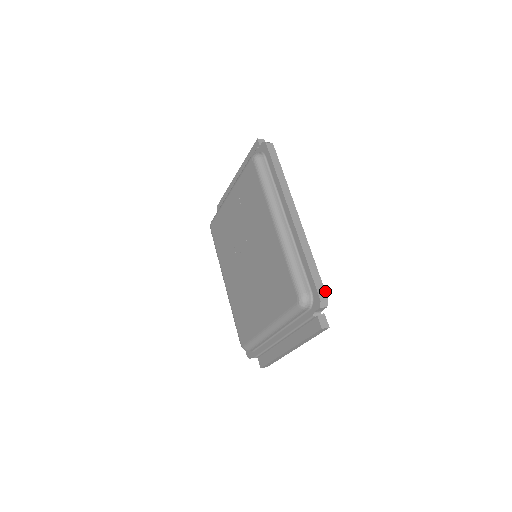
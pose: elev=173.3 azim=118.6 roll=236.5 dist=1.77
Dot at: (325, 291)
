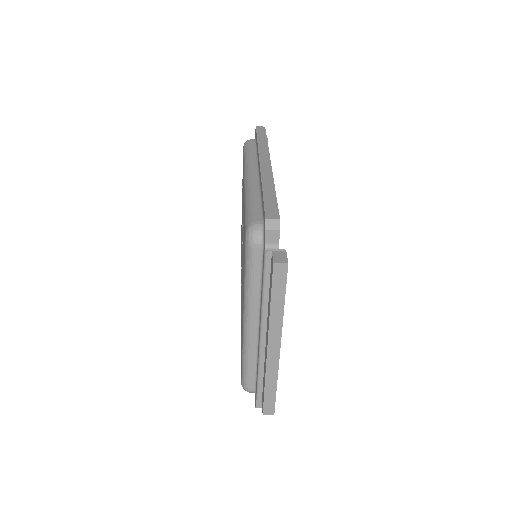
Dot at: (278, 212)
